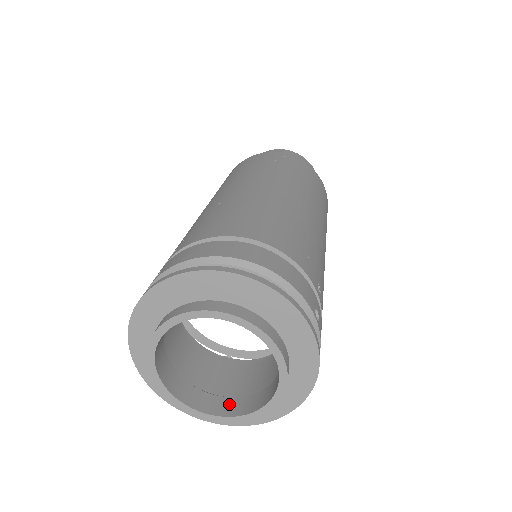
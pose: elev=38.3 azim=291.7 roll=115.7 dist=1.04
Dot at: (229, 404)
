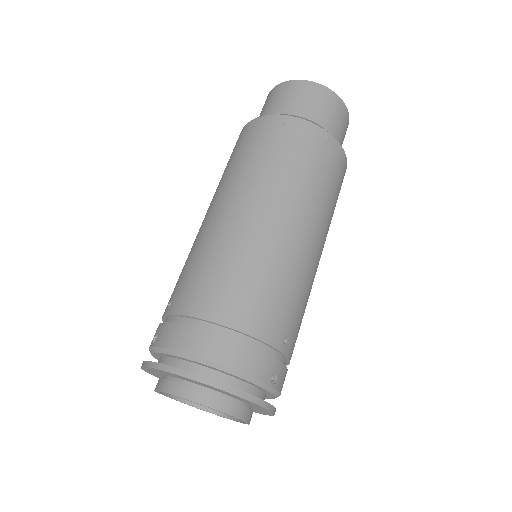
Dot at: occluded
